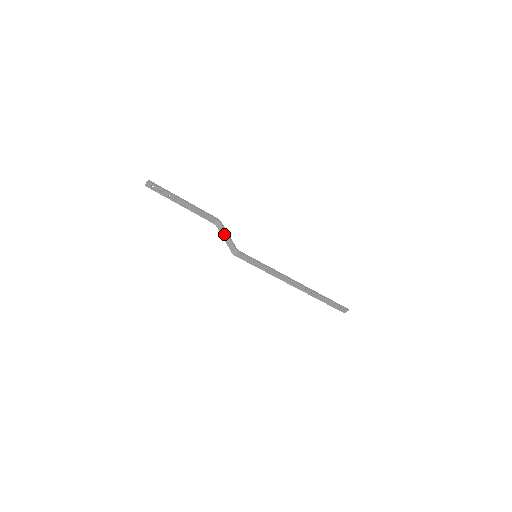
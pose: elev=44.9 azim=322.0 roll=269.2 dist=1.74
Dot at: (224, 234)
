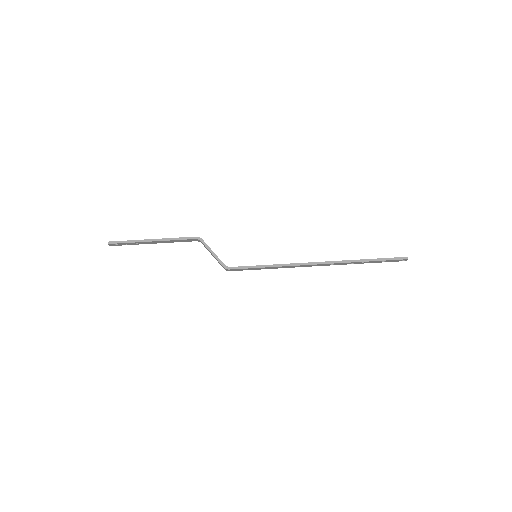
Dot at: occluded
